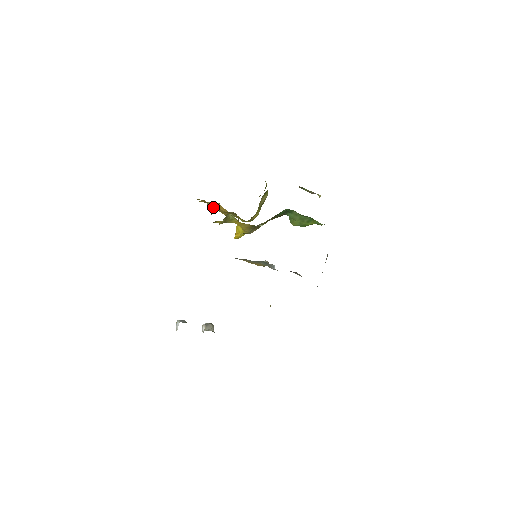
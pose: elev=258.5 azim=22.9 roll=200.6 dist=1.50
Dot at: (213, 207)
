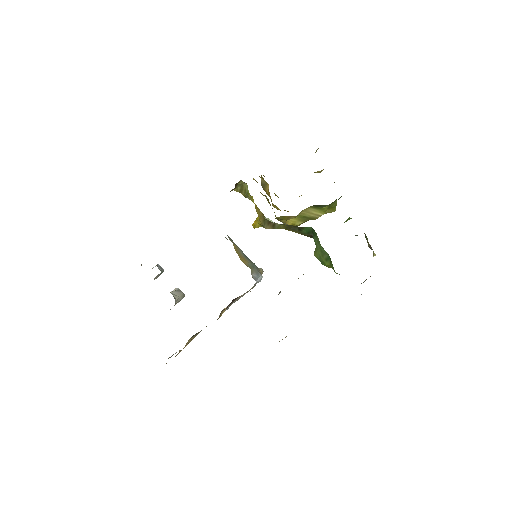
Dot at: occluded
